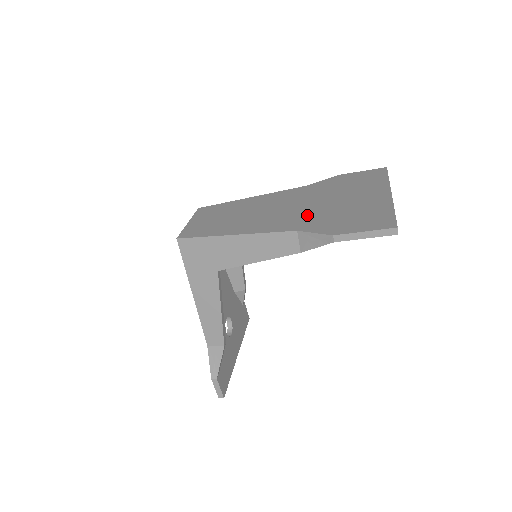
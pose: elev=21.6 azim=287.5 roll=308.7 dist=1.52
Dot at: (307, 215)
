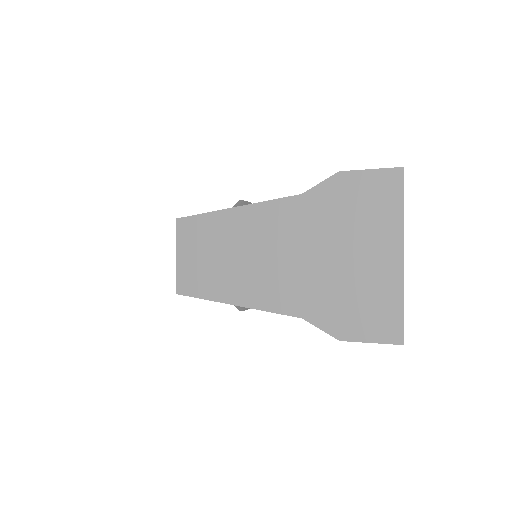
Dot at: (309, 285)
